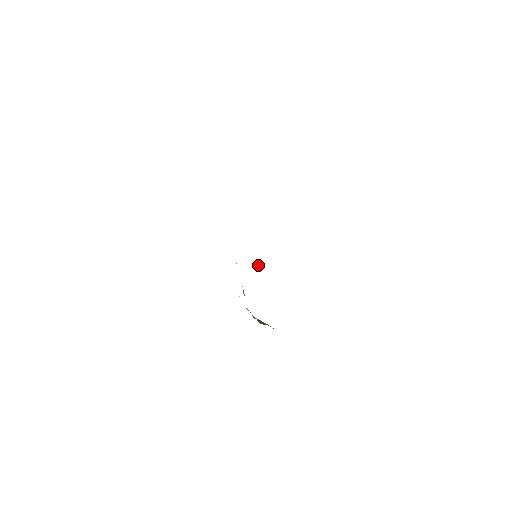
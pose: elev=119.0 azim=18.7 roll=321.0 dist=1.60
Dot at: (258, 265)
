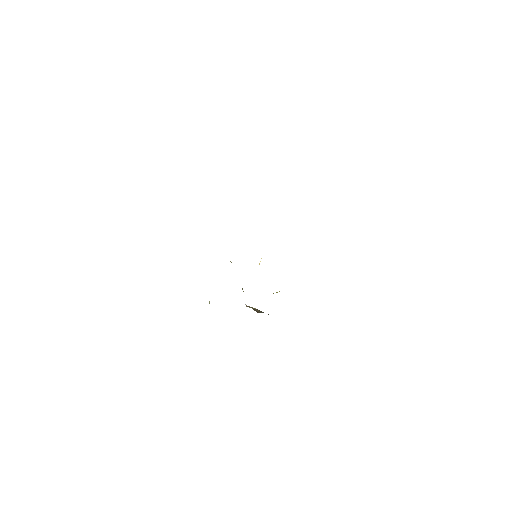
Dot at: (259, 264)
